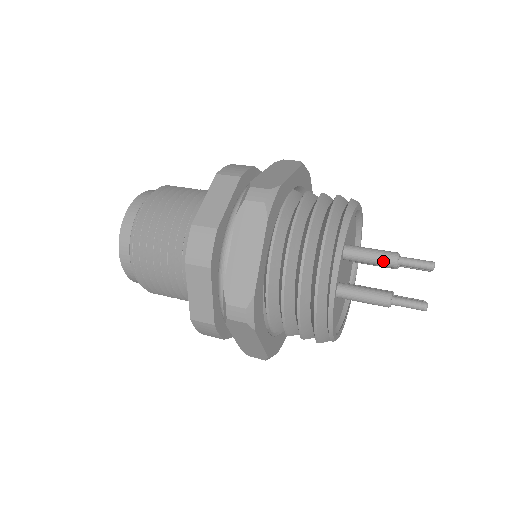
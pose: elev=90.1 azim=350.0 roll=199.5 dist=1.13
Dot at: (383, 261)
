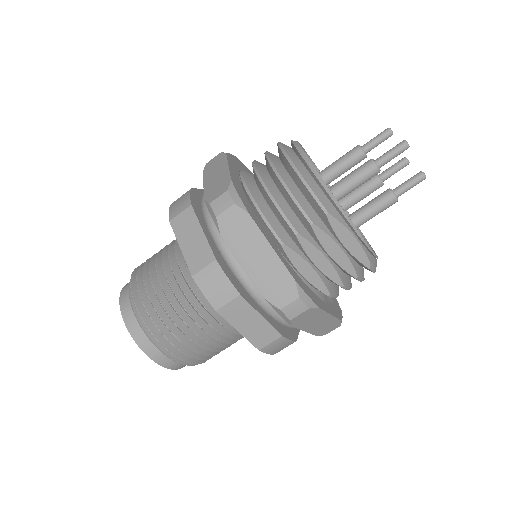
Dot at: (349, 155)
